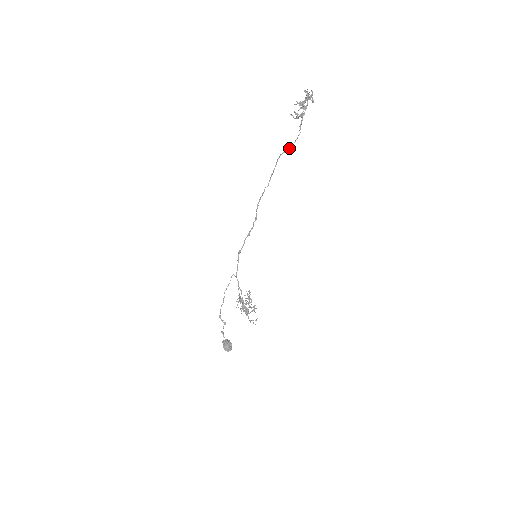
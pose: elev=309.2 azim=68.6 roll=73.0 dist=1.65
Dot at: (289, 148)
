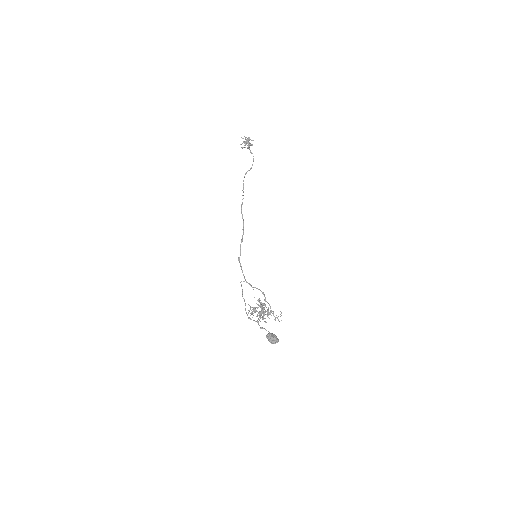
Dot at: (250, 168)
